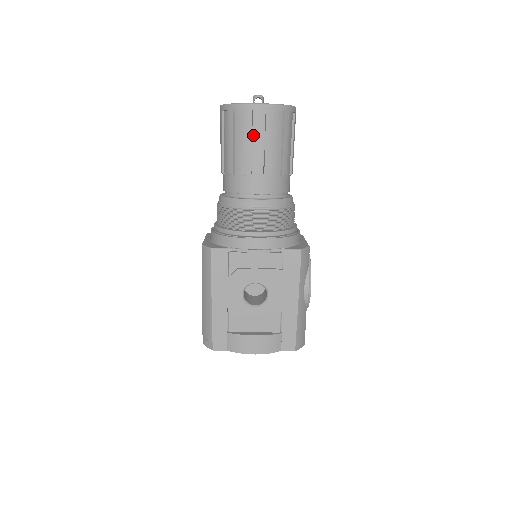
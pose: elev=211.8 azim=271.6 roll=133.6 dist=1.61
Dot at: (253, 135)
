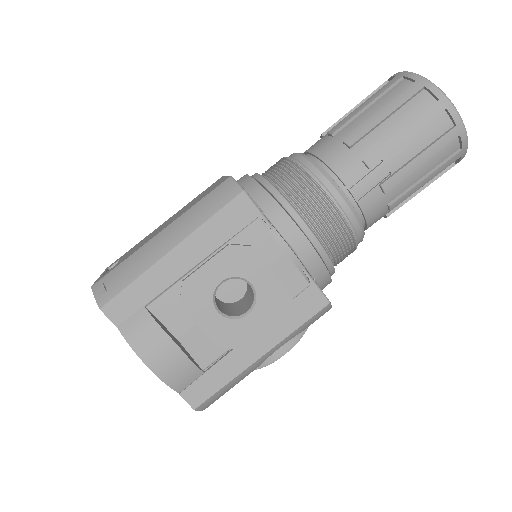
Dot at: (417, 133)
